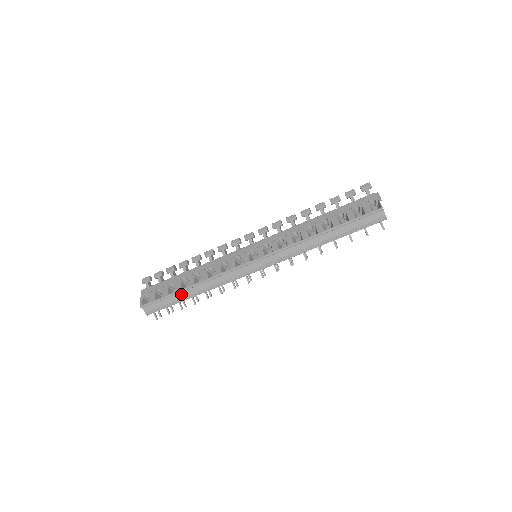
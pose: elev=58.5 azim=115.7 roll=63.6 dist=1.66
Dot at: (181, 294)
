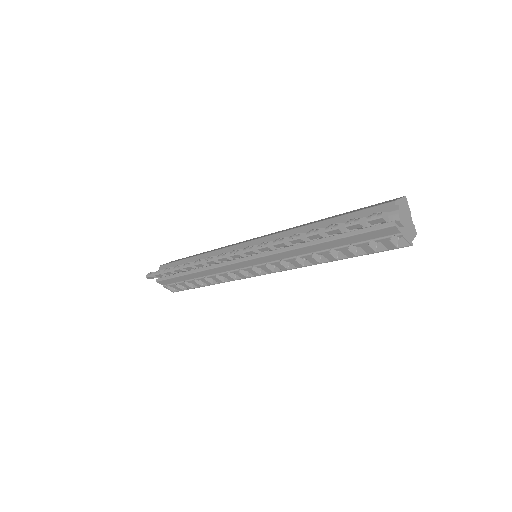
Dot at: occluded
